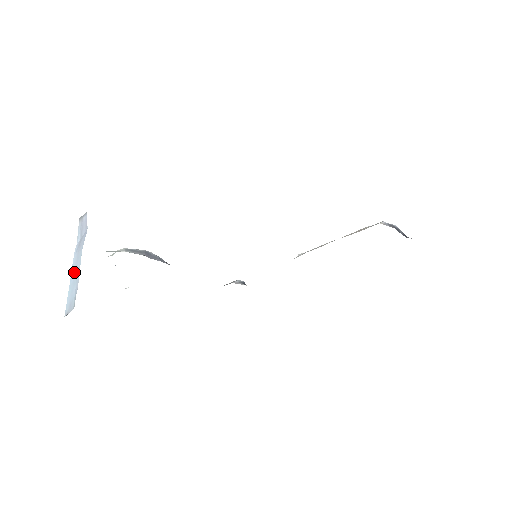
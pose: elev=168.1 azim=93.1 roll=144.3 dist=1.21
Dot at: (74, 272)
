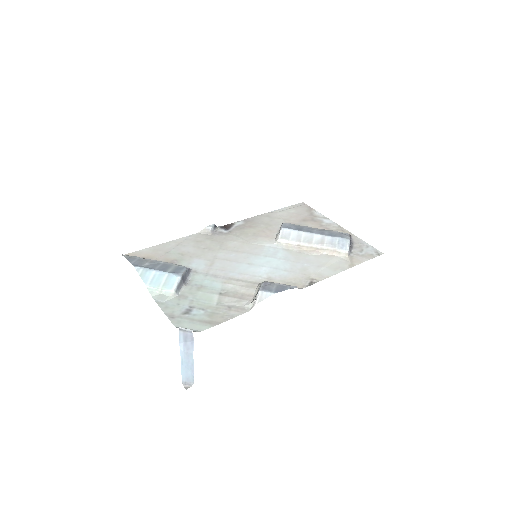
Dot at: (186, 363)
